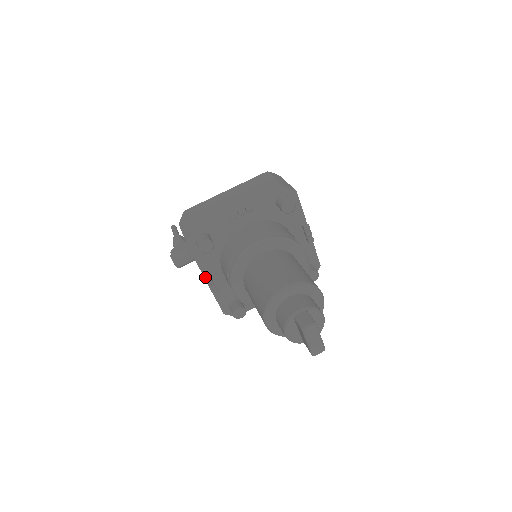
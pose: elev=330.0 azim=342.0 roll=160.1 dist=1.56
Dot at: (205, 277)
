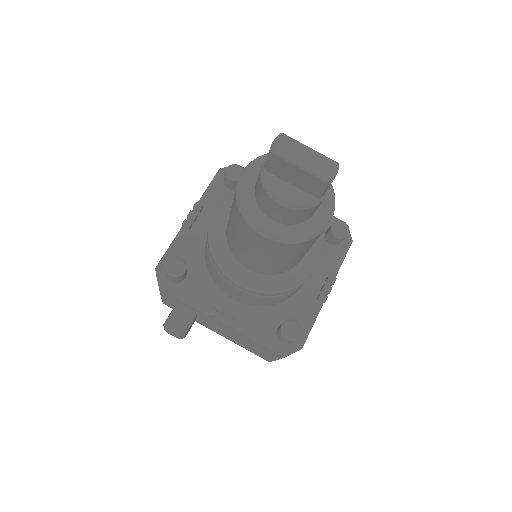
Dot at: (210, 313)
